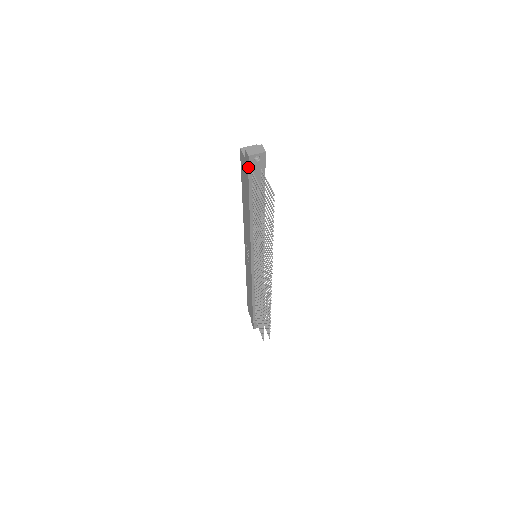
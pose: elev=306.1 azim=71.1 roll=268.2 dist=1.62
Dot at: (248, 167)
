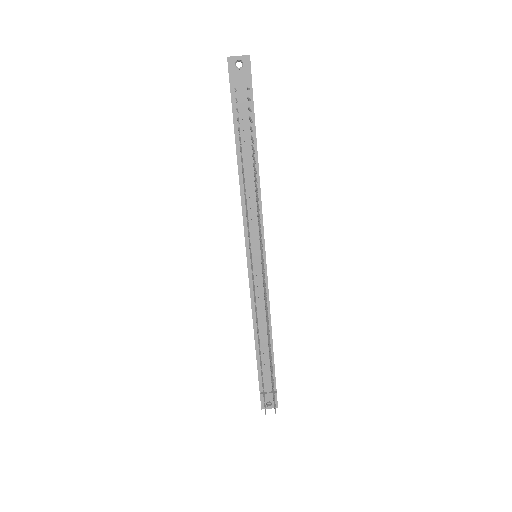
Dot at: (229, 78)
